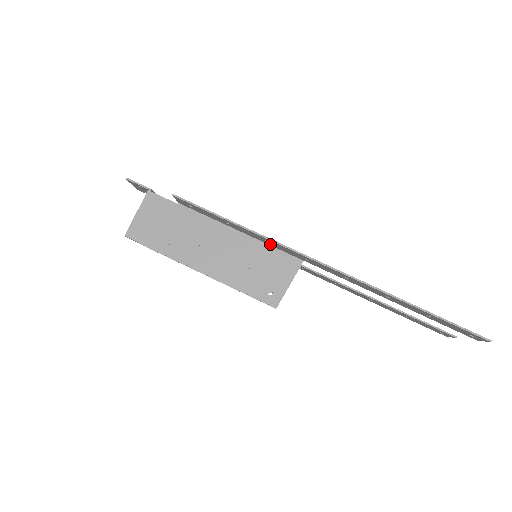
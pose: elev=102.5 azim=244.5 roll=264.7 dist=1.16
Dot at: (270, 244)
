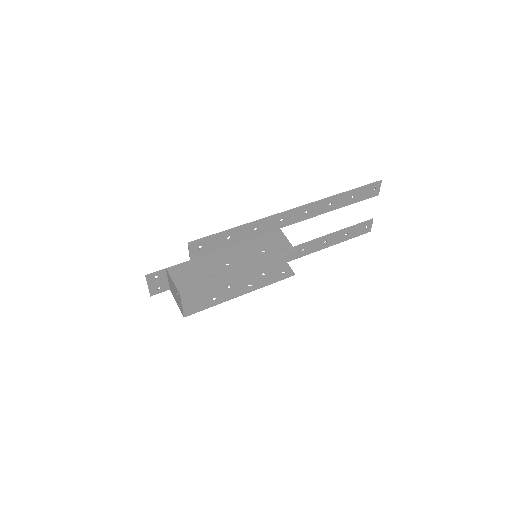
Dot at: (258, 233)
